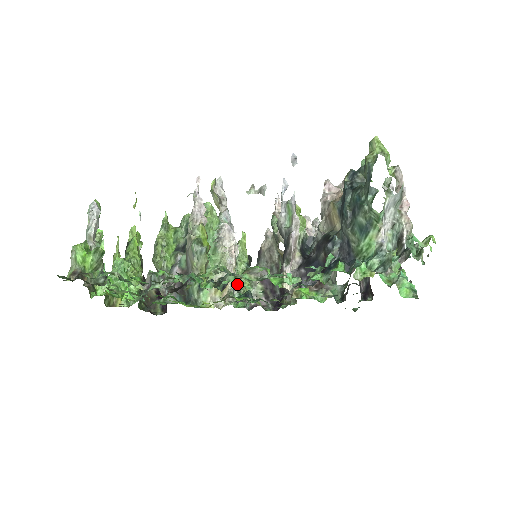
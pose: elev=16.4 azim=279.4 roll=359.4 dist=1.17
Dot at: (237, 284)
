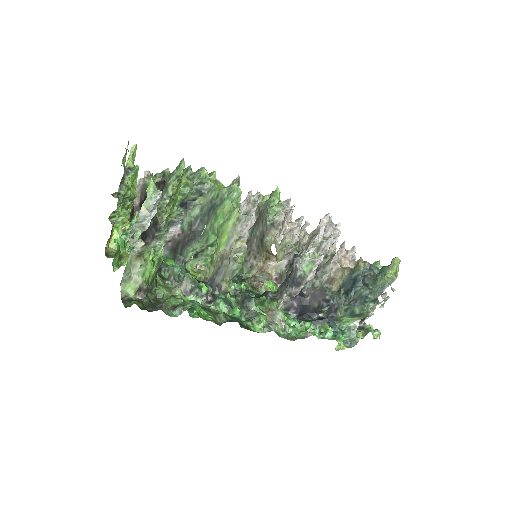
Dot at: occluded
